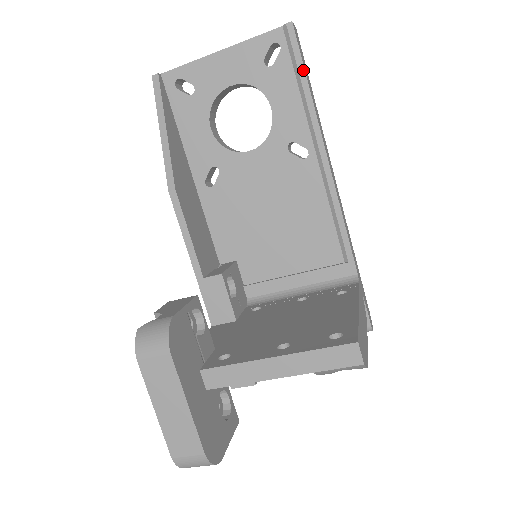
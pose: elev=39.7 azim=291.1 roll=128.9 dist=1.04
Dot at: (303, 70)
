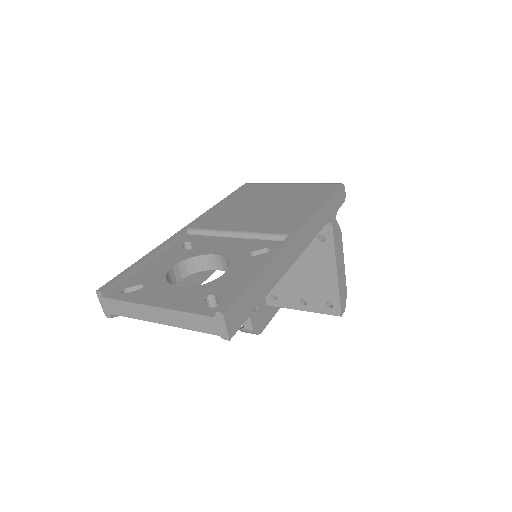
Dot at: (253, 311)
